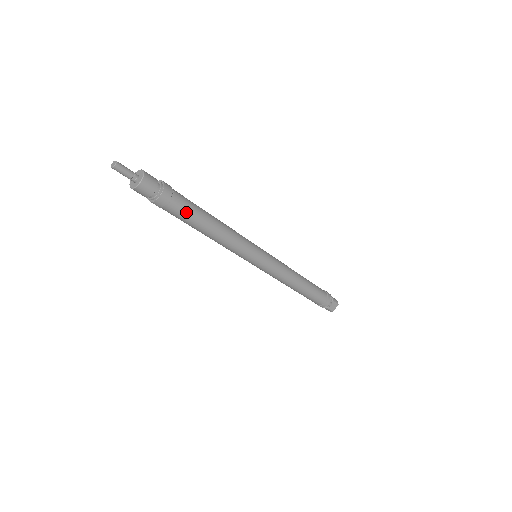
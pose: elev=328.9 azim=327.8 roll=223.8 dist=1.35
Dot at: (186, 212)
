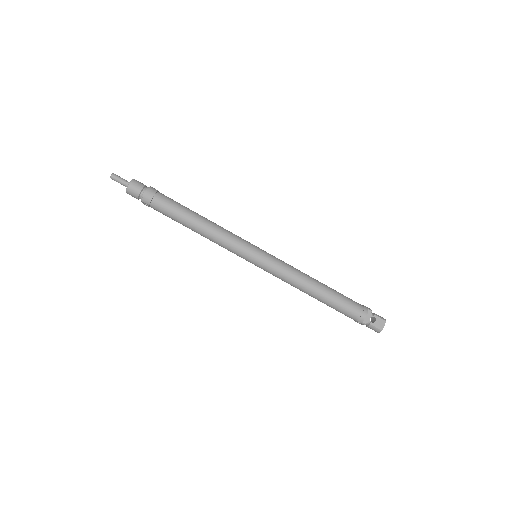
Dot at: (170, 206)
